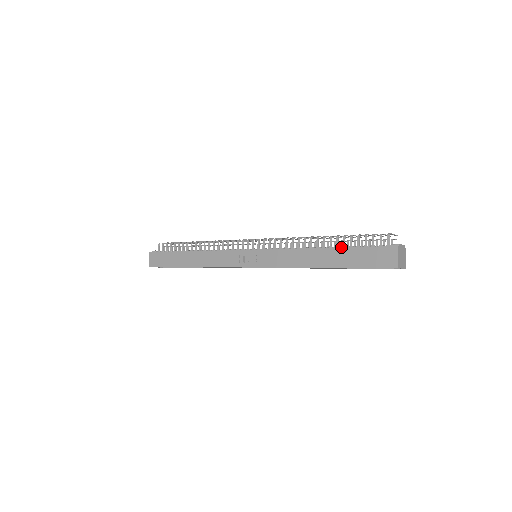
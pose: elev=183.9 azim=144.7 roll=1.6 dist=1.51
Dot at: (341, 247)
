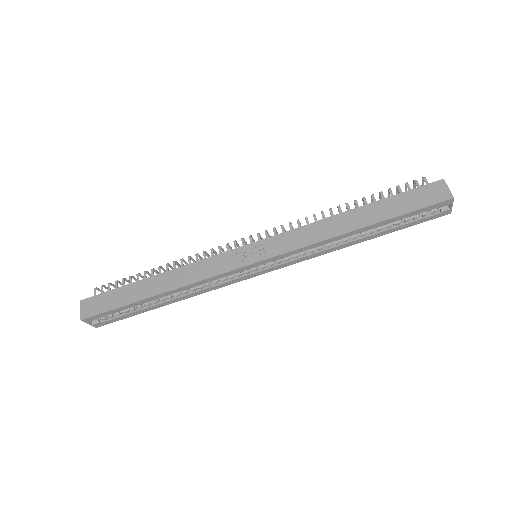
Dot at: occluded
